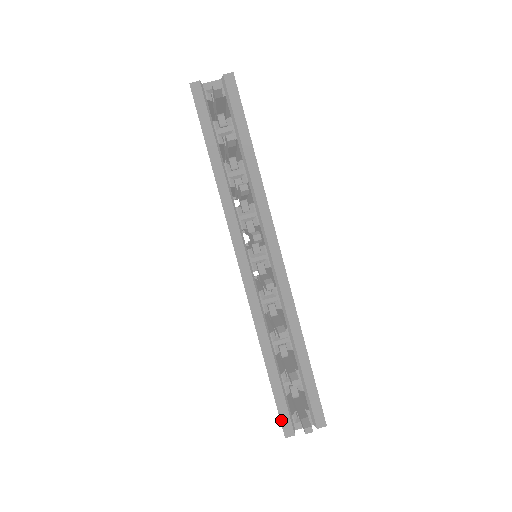
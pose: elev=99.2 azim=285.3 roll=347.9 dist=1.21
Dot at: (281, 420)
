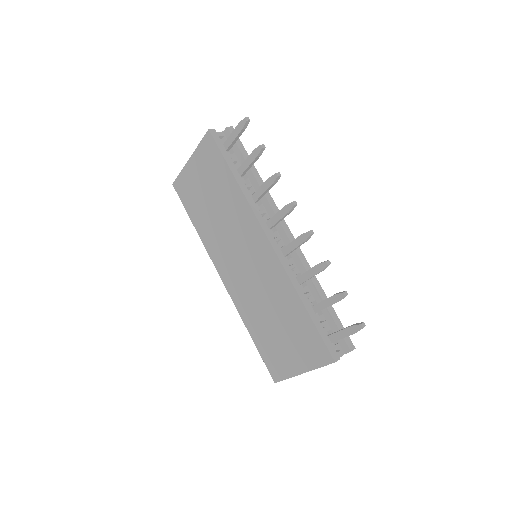
Dot at: (328, 349)
